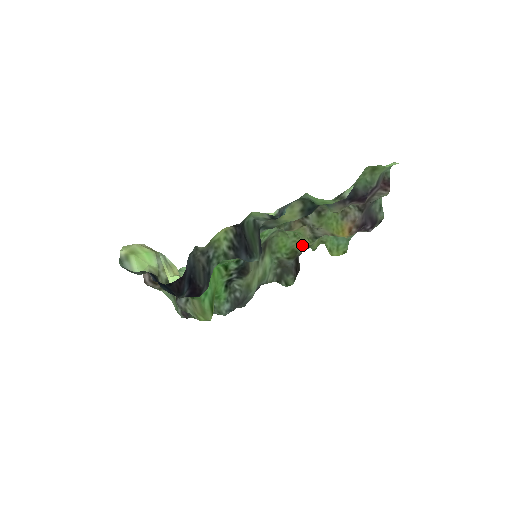
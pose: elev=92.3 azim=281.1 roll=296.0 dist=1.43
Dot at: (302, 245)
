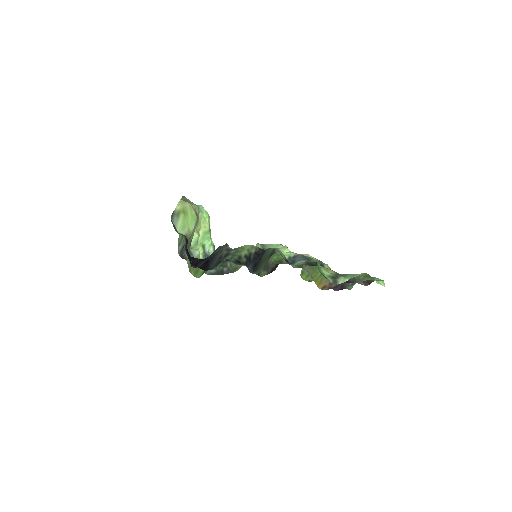
Dot at: occluded
